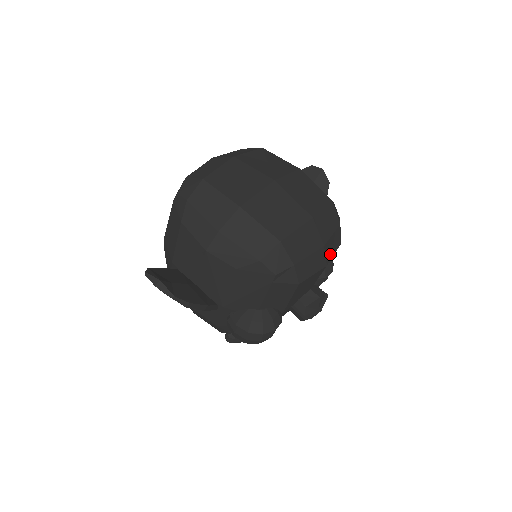
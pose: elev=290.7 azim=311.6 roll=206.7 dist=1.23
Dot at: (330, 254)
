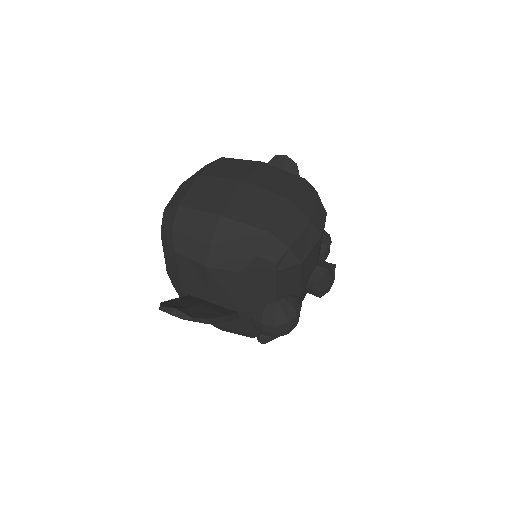
Dot at: (320, 226)
